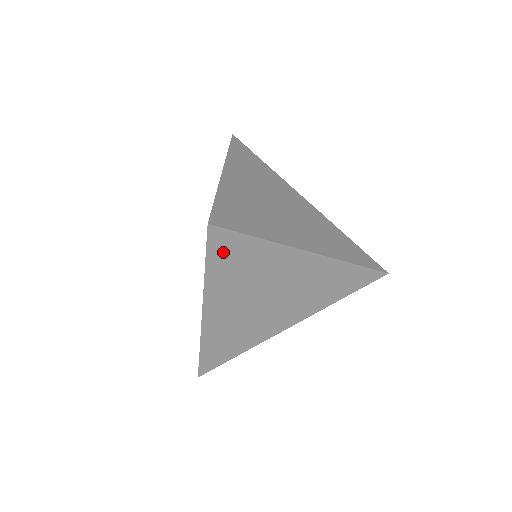
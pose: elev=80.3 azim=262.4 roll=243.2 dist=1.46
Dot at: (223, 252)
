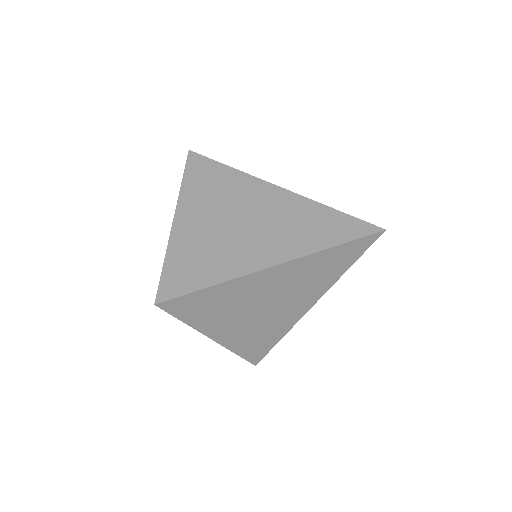
Dot at: (187, 309)
